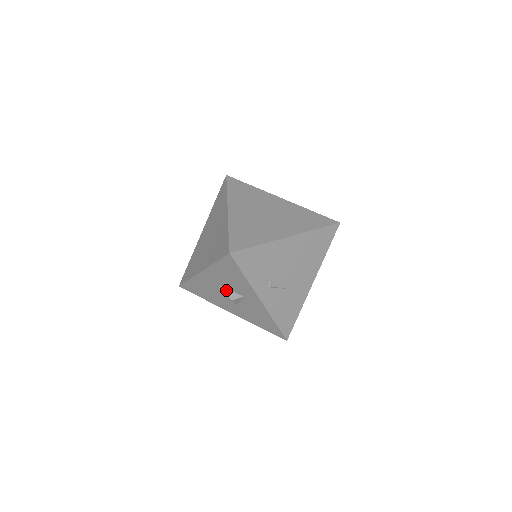
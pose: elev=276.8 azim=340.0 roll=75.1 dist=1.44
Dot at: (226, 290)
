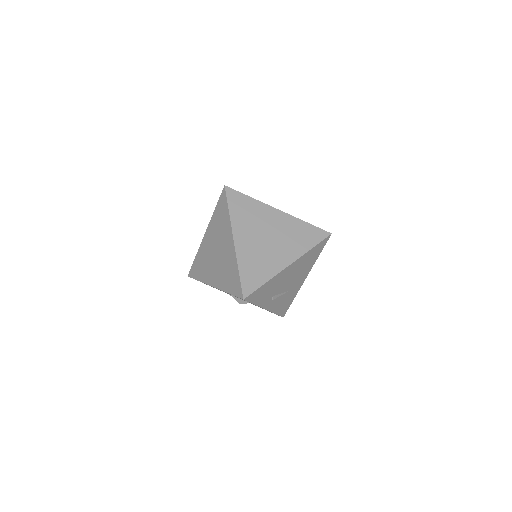
Dot at: (235, 298)
